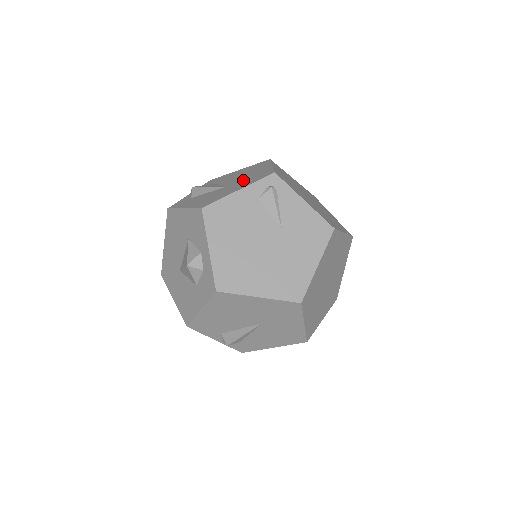
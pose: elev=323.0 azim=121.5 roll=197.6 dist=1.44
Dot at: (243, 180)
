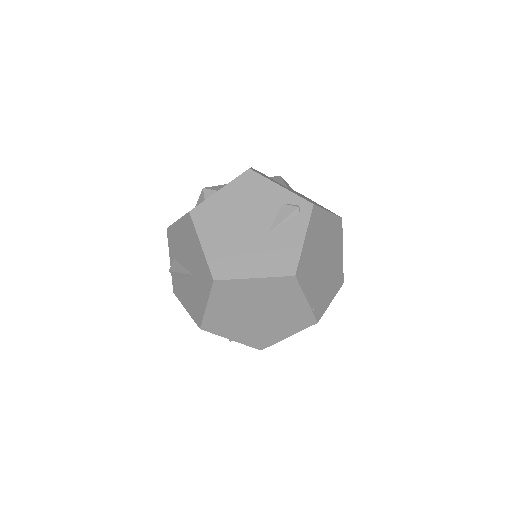
Dot at: occluded
